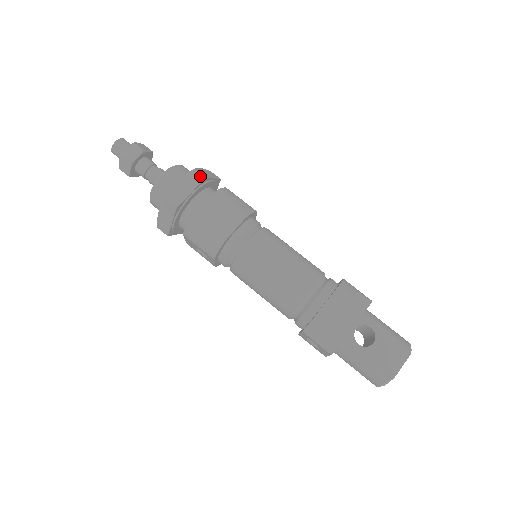
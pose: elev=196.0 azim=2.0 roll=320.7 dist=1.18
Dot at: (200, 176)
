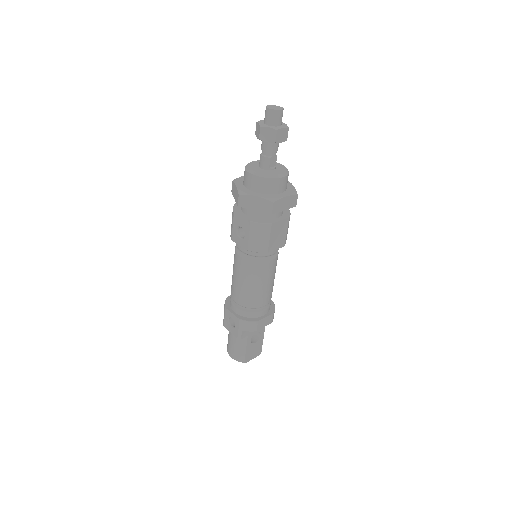
Dot at: (296, 203)
